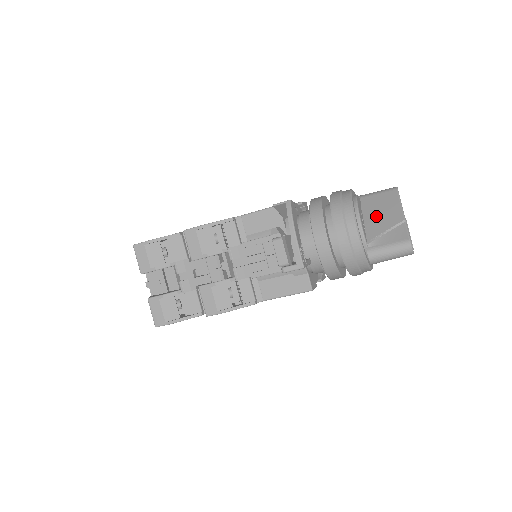
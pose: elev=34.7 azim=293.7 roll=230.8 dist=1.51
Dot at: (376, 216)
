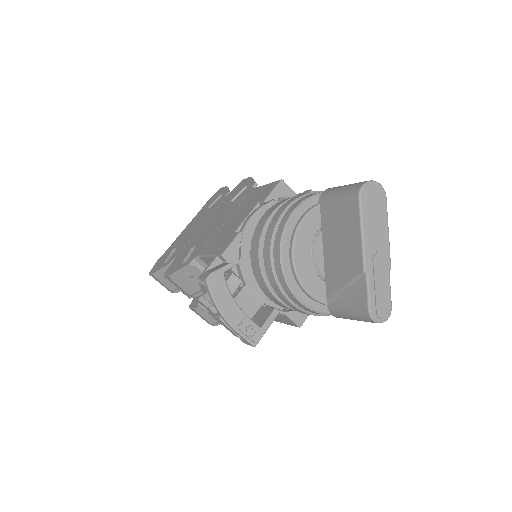
Dot at: (334, 251)
